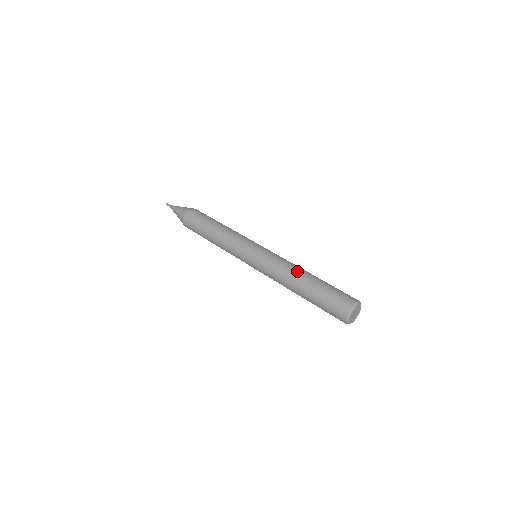
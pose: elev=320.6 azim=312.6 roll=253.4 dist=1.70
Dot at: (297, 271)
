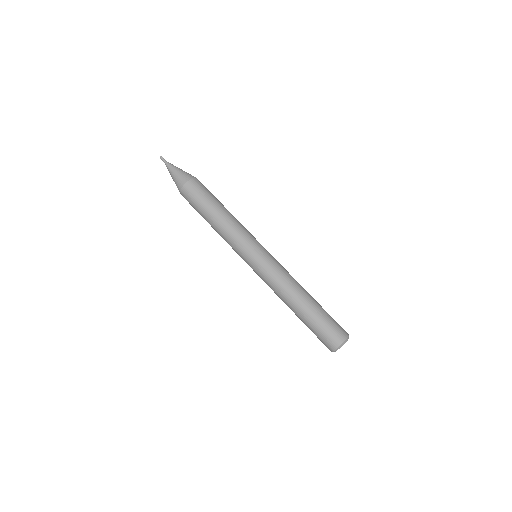
Dot at: (286, 302)
